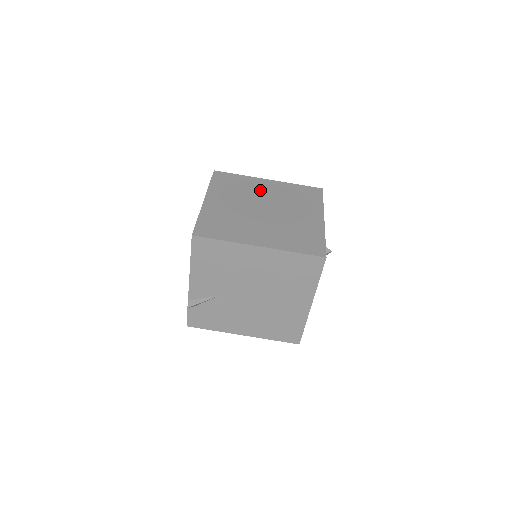
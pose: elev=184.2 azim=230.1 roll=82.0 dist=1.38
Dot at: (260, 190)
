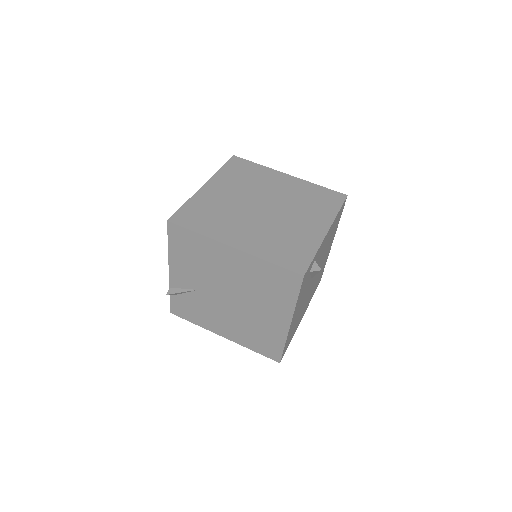
Dot at: (272, 185)
